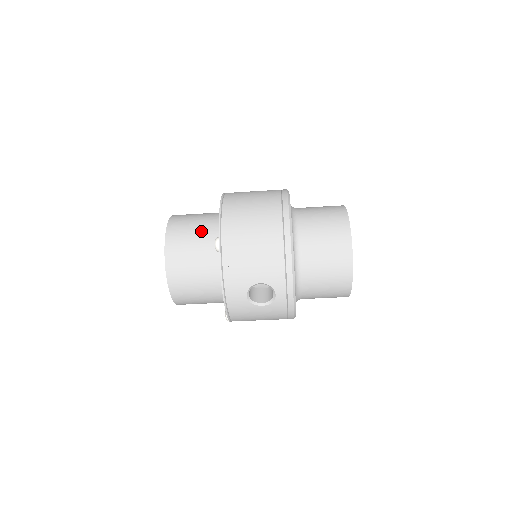
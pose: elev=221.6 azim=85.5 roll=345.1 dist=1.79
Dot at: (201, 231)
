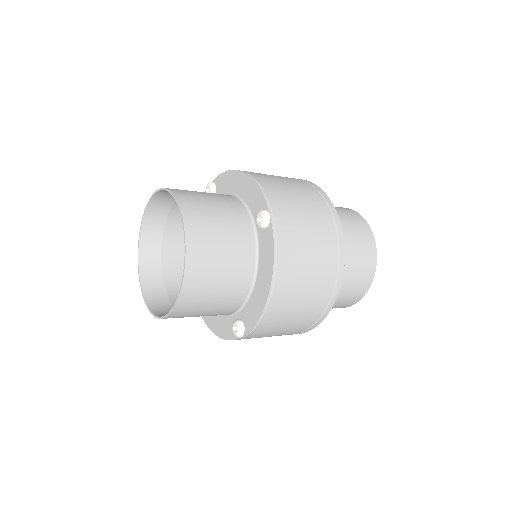
Dot at: (223, 301)
